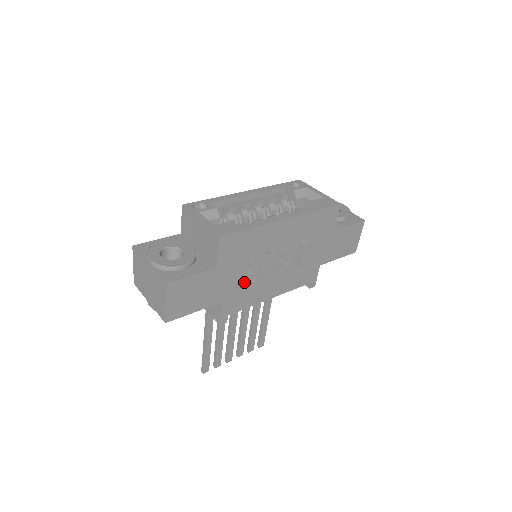
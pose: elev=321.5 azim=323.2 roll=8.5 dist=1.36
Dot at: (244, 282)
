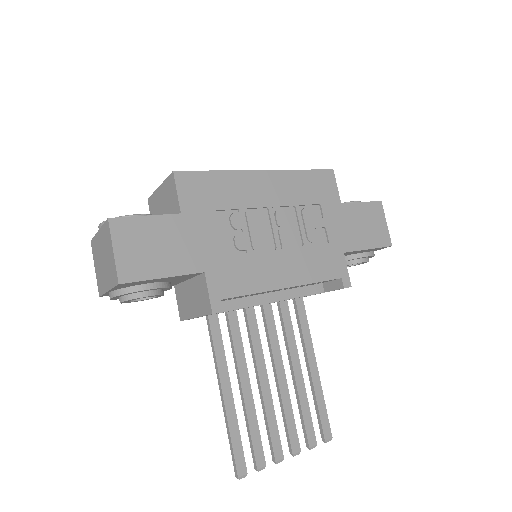
Dot at: (232, 251)
